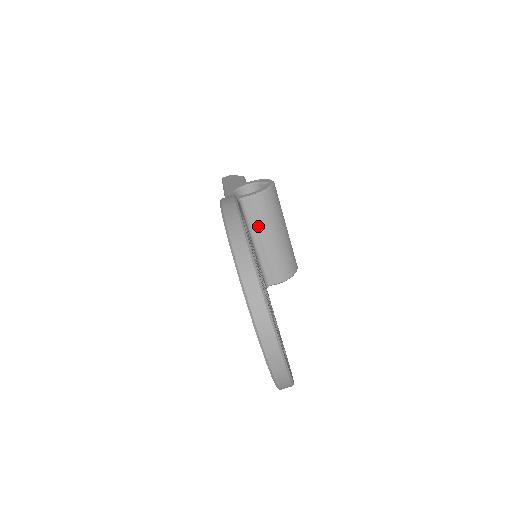
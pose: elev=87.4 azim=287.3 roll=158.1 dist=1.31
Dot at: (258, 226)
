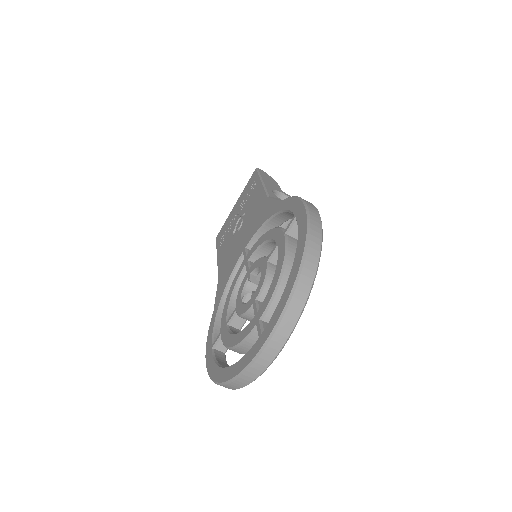
Dot at: occluded
